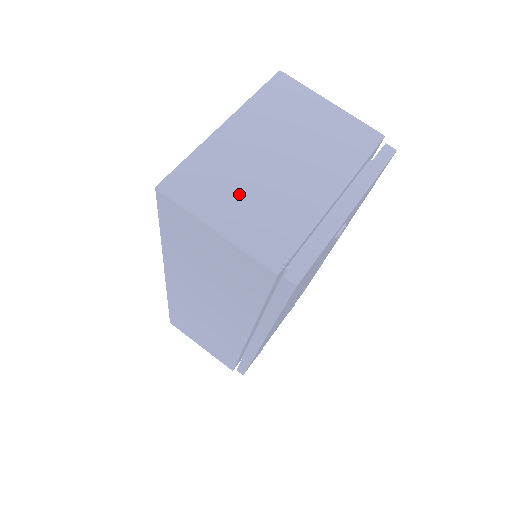
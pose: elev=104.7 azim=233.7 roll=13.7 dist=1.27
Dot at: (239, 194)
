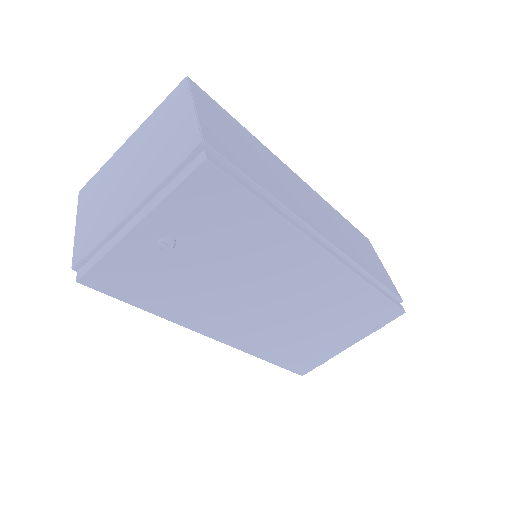
Dot at: (98, 201)
